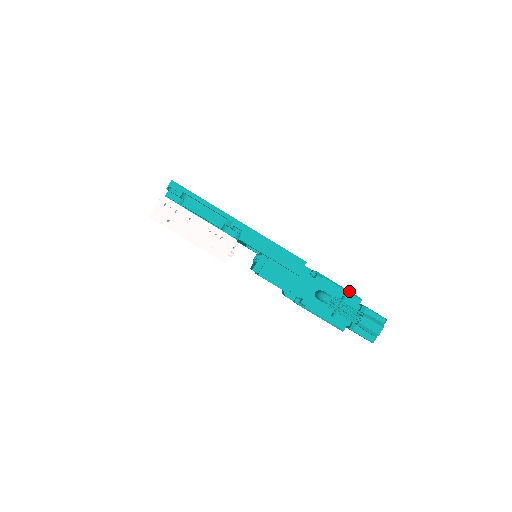
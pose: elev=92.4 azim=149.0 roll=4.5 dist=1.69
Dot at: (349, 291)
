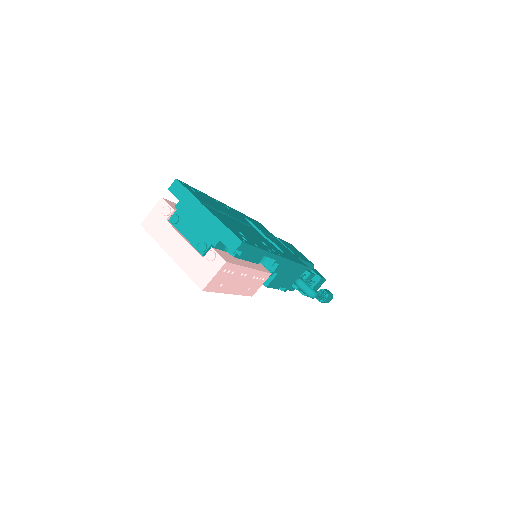
Dot at: (310, 263)
